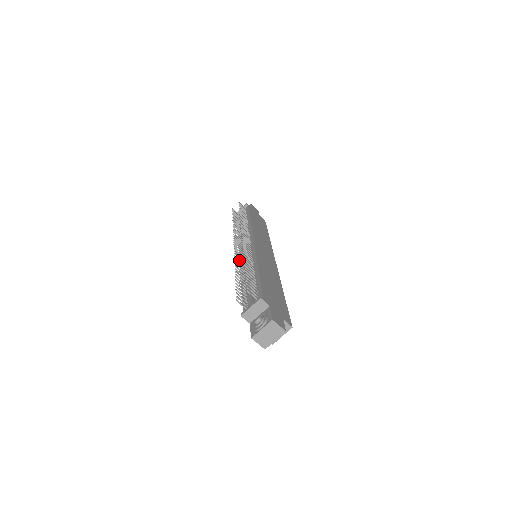
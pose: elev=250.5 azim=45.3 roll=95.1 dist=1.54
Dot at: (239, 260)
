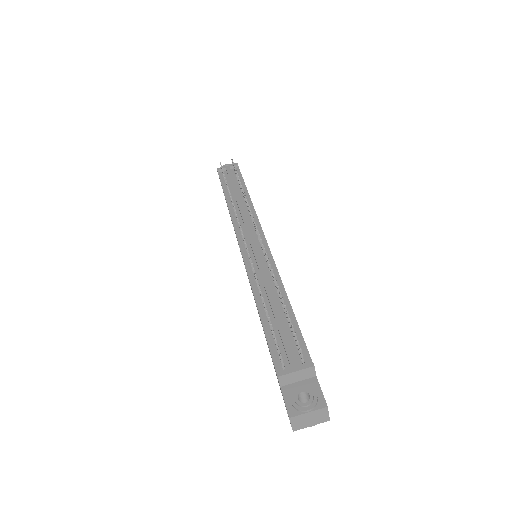
Dot at: occluded
